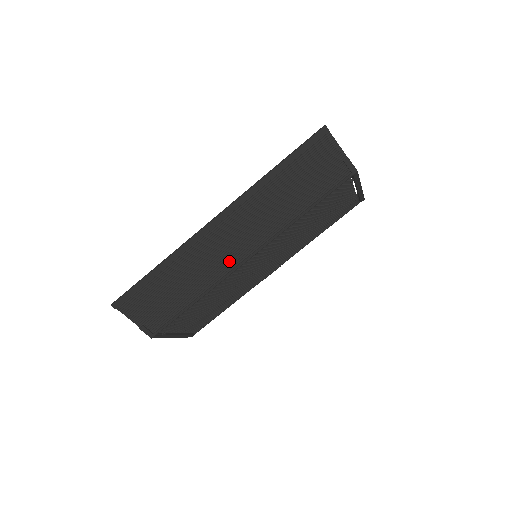
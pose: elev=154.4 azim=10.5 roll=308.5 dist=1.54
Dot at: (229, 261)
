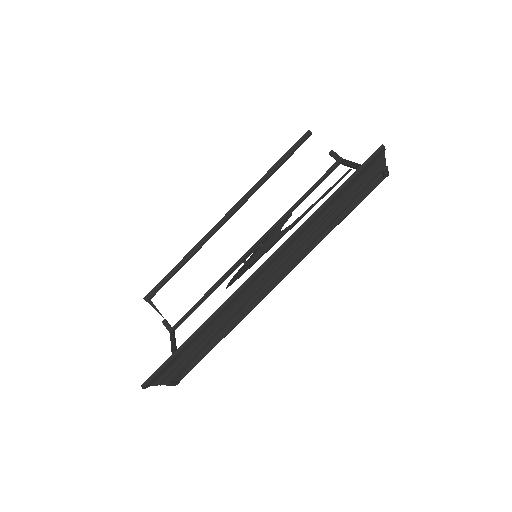
Dot at: (261, 294)
